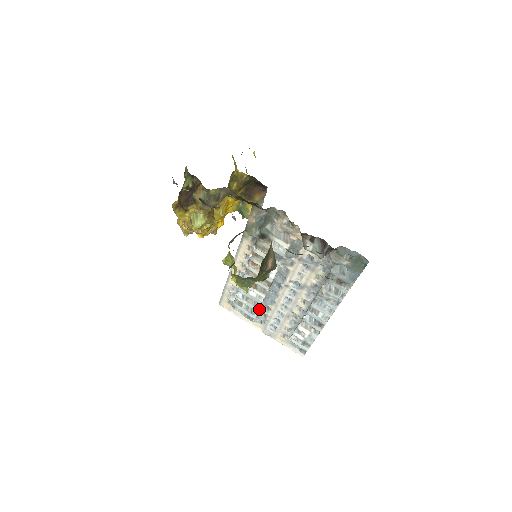
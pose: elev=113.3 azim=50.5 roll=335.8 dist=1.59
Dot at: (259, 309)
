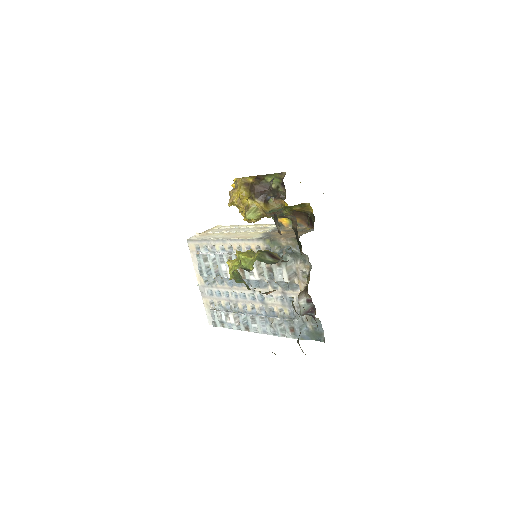
Dot at: (215, 276)
